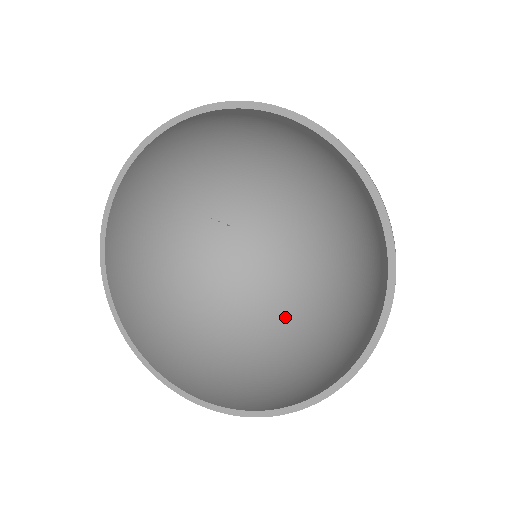
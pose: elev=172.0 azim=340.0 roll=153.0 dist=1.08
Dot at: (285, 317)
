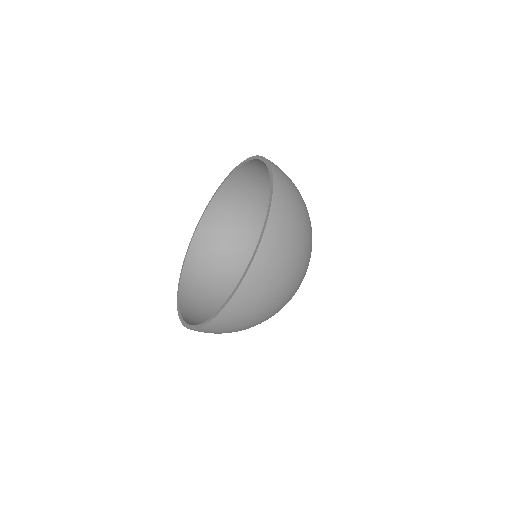
Dot at: occluded
